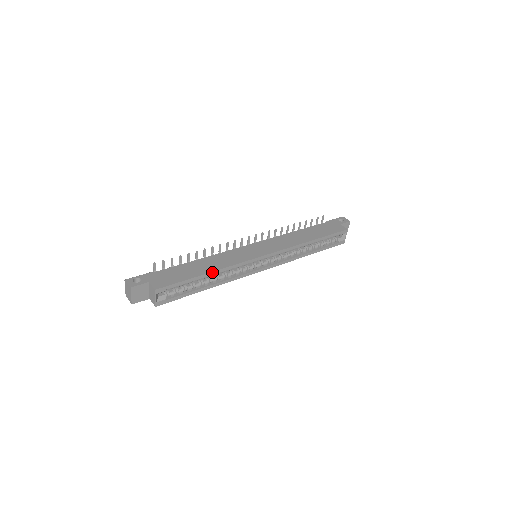
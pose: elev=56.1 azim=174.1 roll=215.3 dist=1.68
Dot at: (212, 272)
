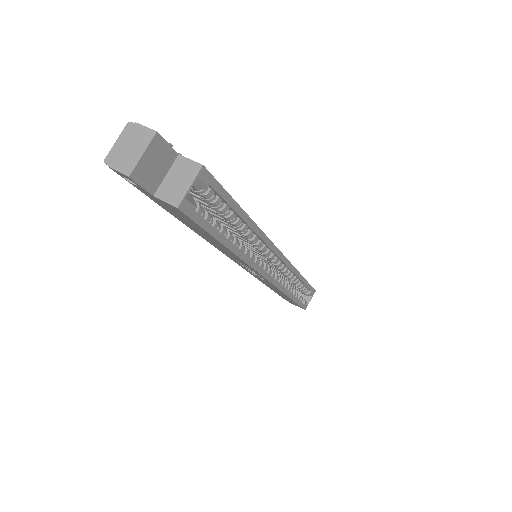
Dot at: (249, 218)
